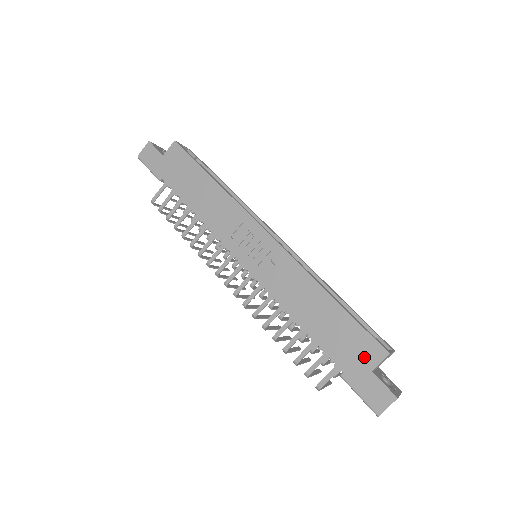
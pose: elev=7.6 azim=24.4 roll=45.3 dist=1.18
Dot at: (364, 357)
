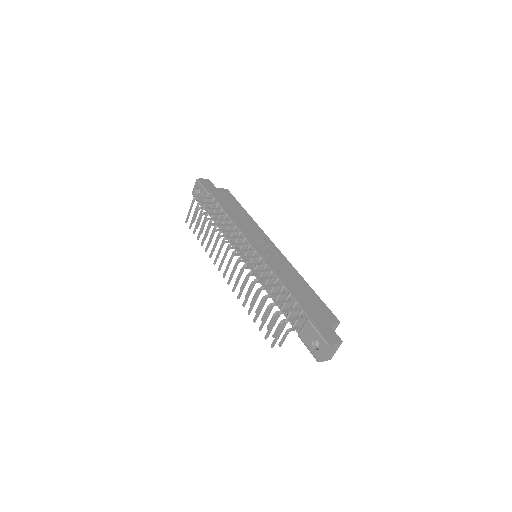
Dot at: (325, 316)
